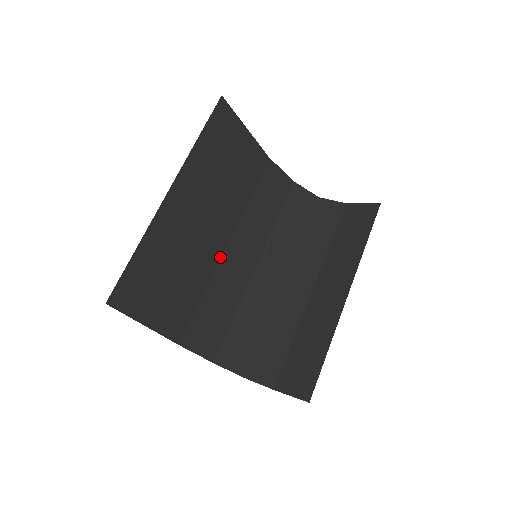
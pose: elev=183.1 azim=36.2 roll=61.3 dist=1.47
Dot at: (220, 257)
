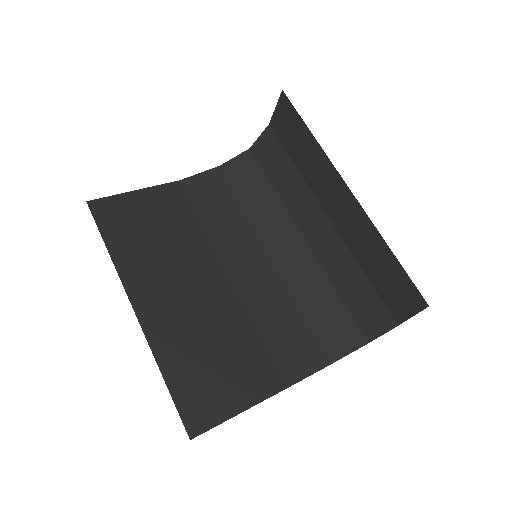
Dot at: (236, 291)
